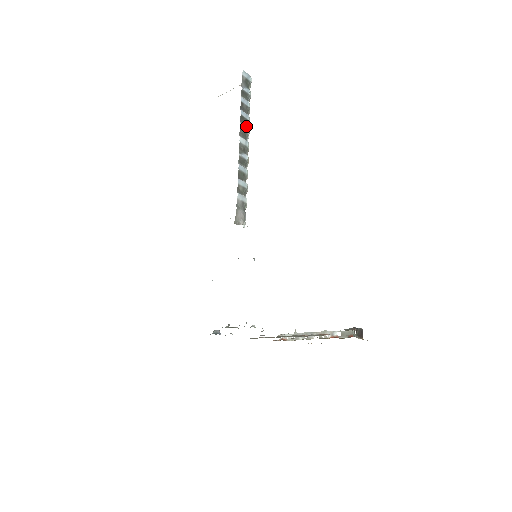
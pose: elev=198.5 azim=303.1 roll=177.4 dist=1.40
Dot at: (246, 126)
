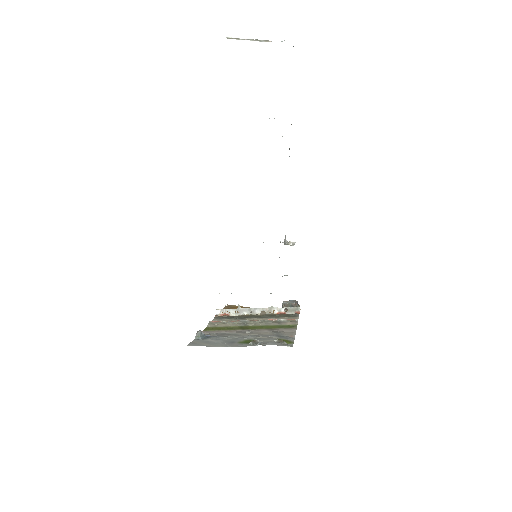
Dot at: occluded
